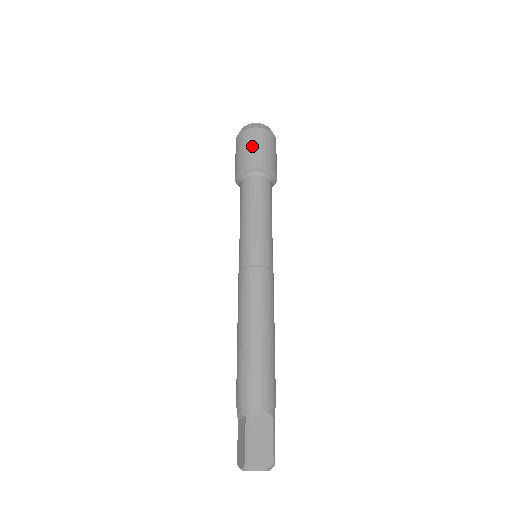
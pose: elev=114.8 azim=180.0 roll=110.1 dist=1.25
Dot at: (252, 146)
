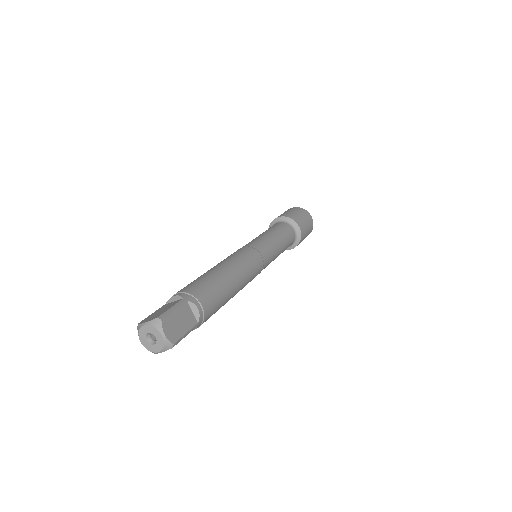
Dot at: (301, 215)
